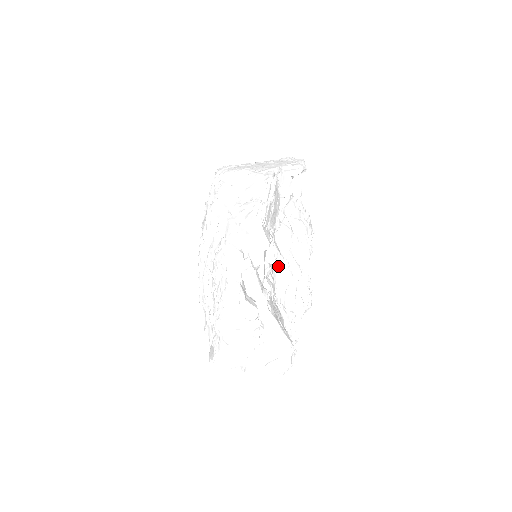
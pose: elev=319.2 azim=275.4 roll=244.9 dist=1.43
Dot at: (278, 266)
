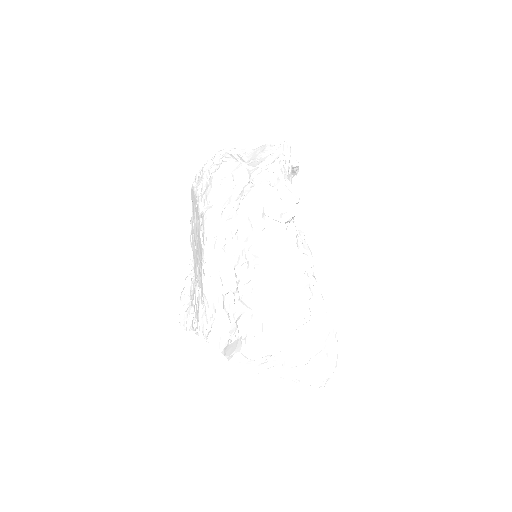
Dot at: occluded
